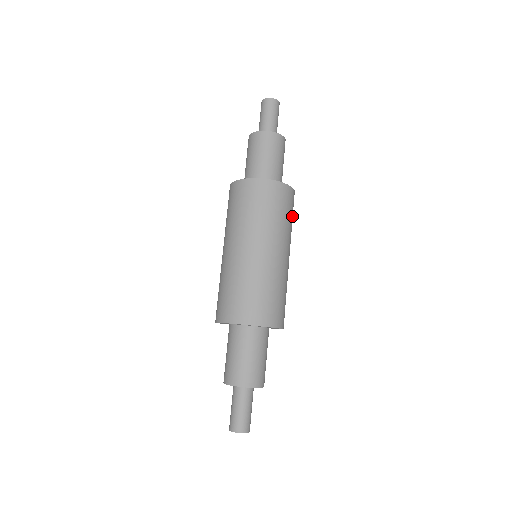
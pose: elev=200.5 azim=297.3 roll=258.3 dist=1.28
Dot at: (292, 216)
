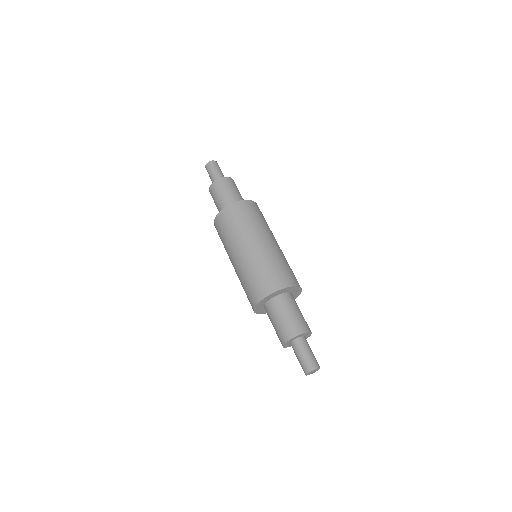
Dot at: occluded
